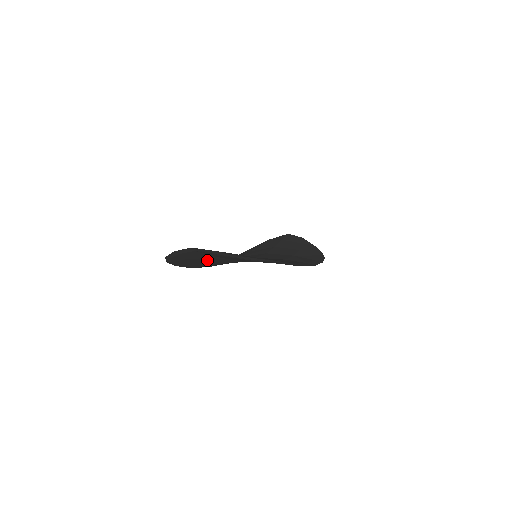
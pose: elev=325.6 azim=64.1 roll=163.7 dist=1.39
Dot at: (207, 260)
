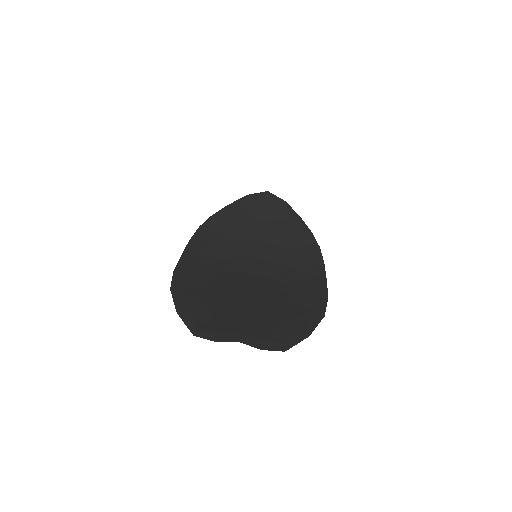
Dot at: occluded
